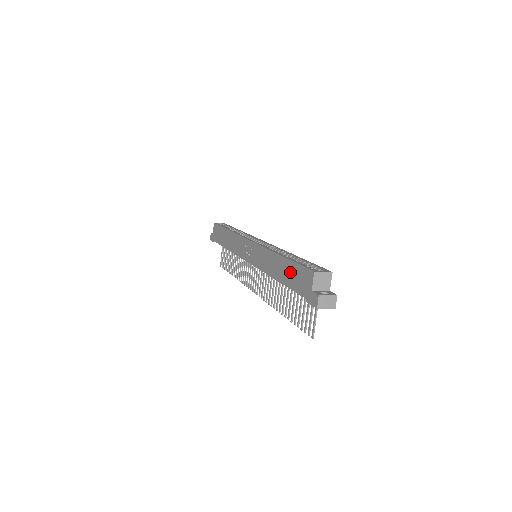
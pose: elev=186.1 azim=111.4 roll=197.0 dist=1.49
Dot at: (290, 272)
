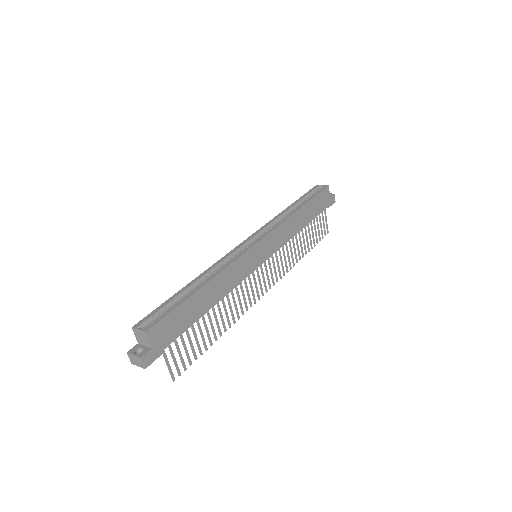
Dot at: occluded
